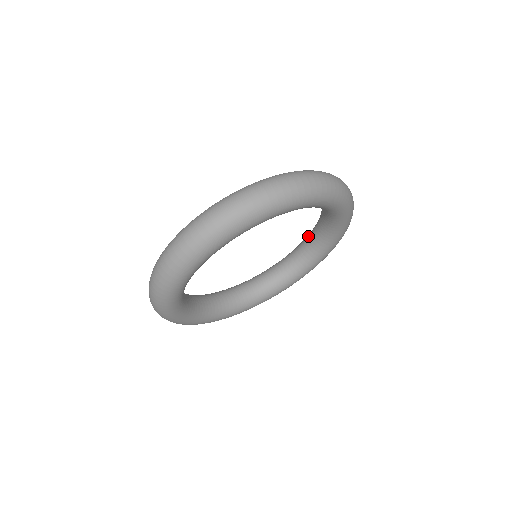
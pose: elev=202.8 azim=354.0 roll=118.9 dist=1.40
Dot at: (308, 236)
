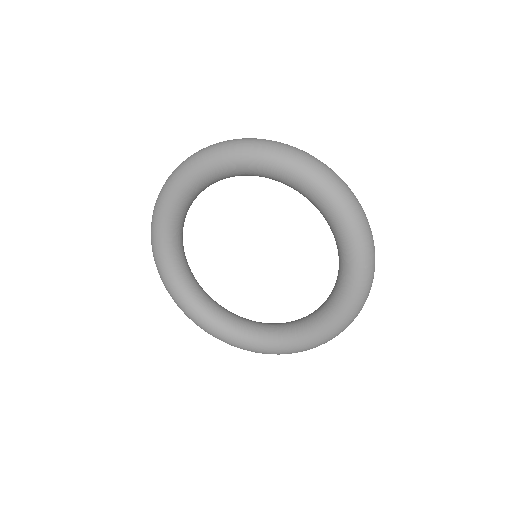
Dot at: occluded
